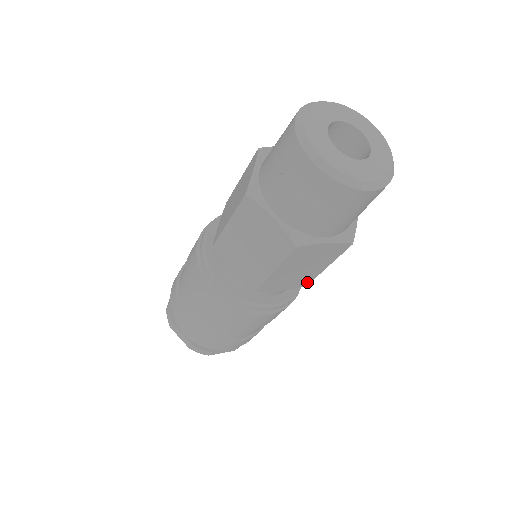
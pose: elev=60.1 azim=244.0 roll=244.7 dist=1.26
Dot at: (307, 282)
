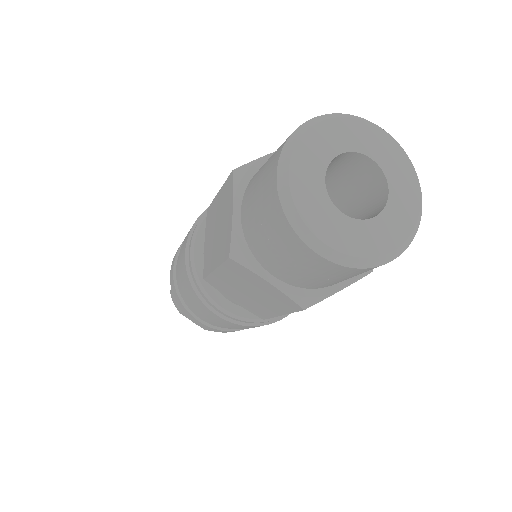
Dot at: (263, 315)
